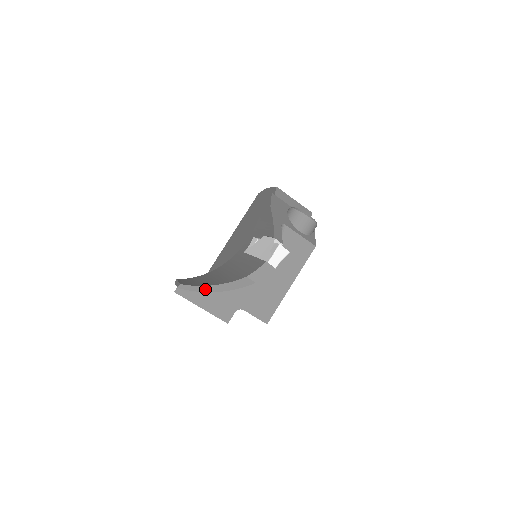
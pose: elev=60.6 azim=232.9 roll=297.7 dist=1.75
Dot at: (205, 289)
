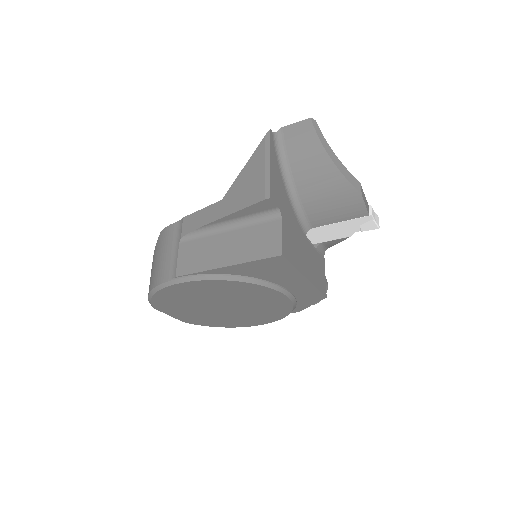
Dot at: (326, 146)
